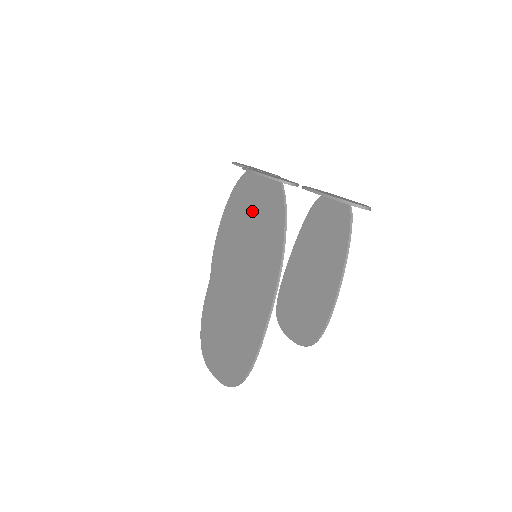
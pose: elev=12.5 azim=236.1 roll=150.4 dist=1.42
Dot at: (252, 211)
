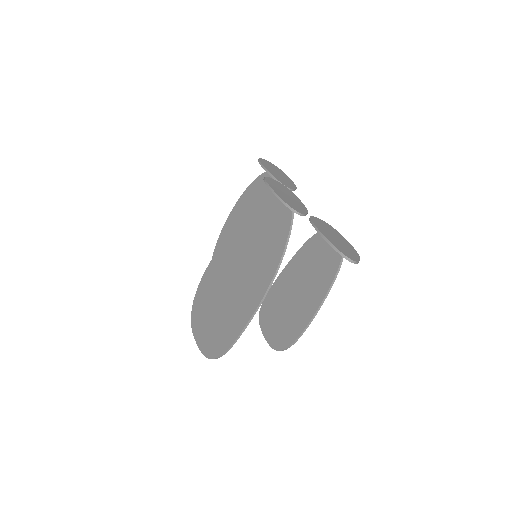
Dot at: (262, 218)
